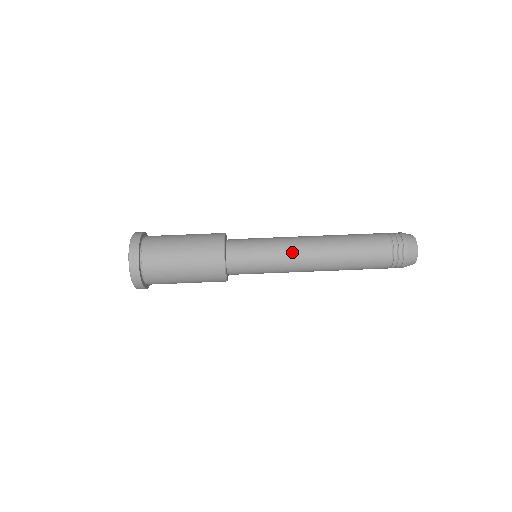
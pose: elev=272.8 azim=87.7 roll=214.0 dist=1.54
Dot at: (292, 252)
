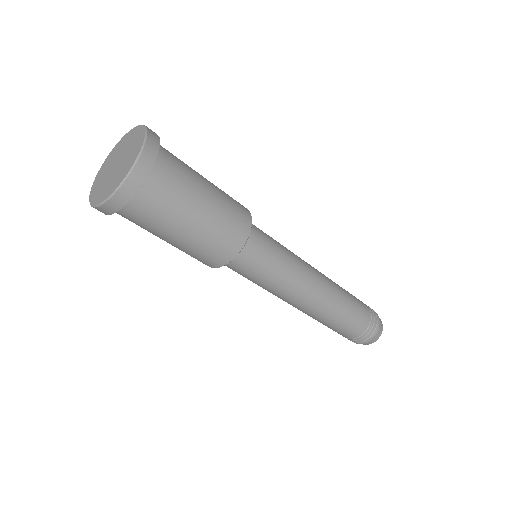
Dot at: (283, 296)
